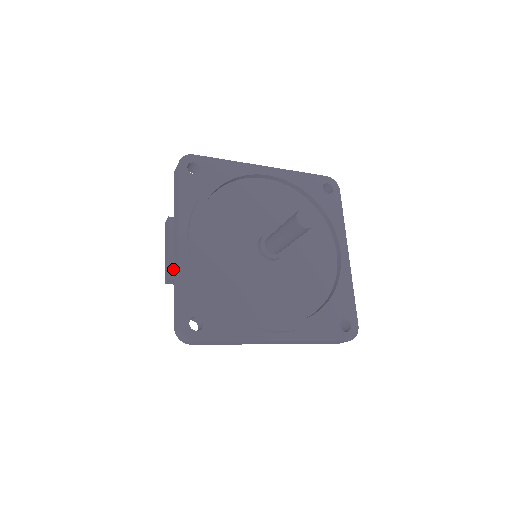
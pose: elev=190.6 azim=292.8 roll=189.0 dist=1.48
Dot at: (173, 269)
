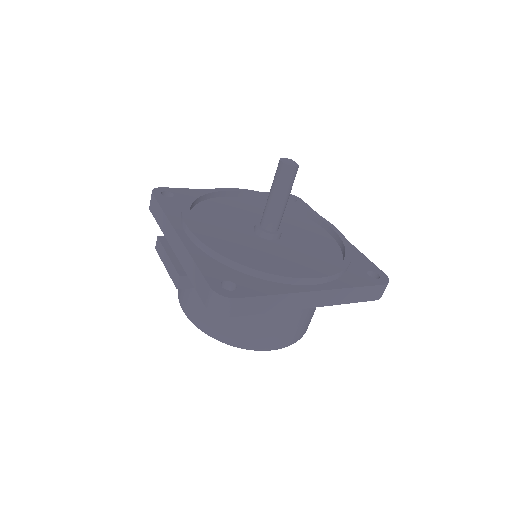
Dot at: (181, 269)
